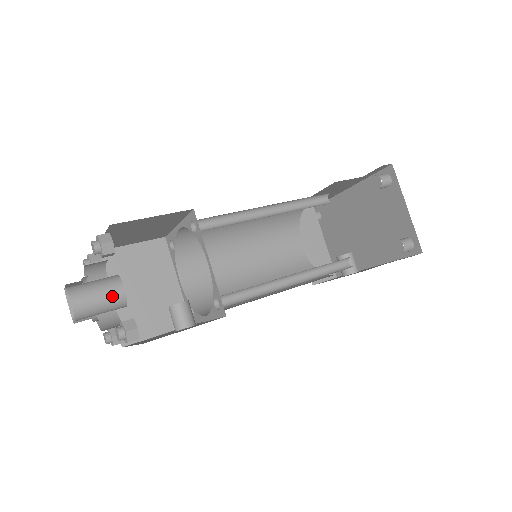
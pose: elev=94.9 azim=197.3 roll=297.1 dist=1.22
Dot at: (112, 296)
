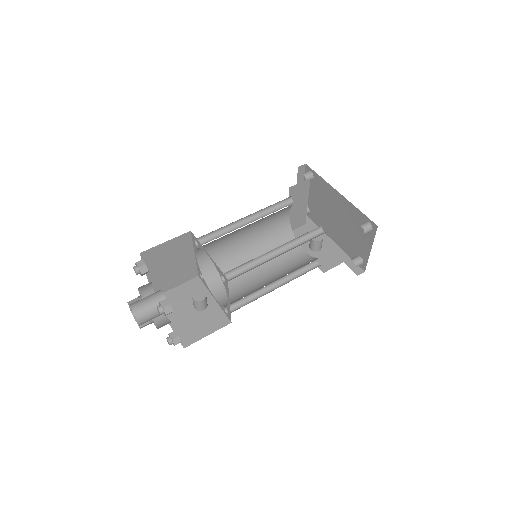
Dot at: occluded
